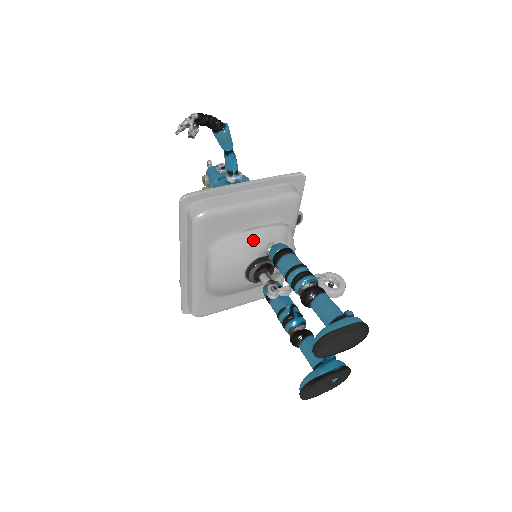
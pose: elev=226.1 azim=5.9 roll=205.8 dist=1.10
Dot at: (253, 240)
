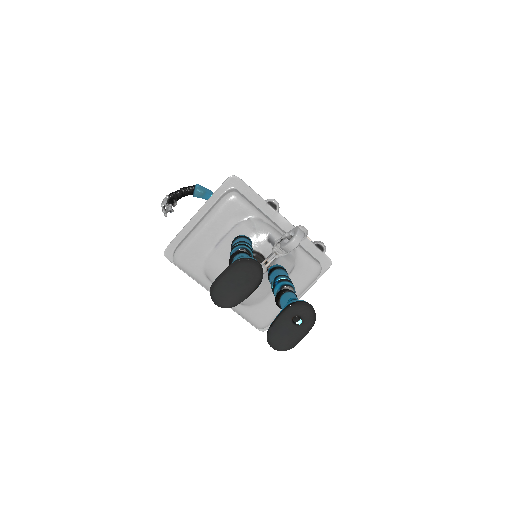
Dot at: (227, 248)
